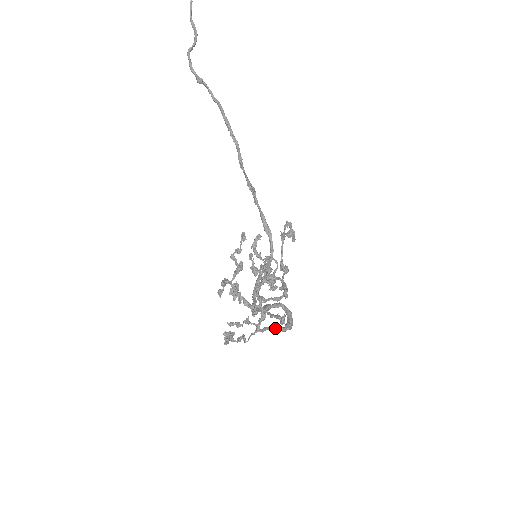
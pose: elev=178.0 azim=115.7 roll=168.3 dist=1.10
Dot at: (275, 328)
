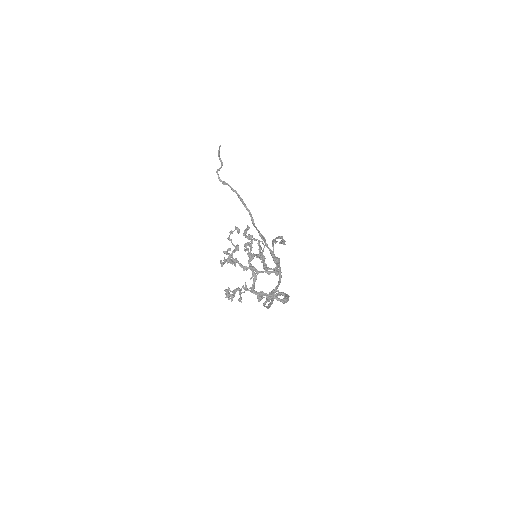
Dot at: (270, 295)
